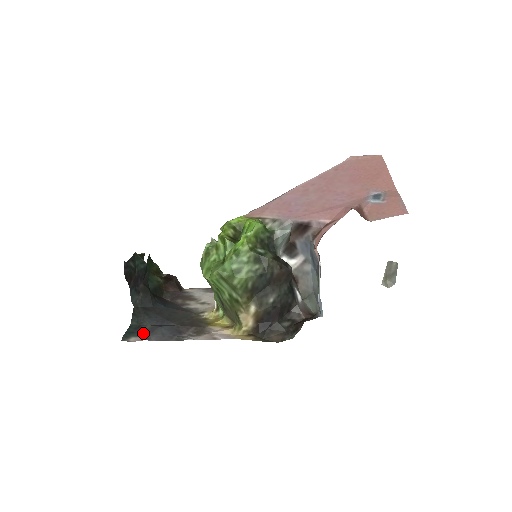
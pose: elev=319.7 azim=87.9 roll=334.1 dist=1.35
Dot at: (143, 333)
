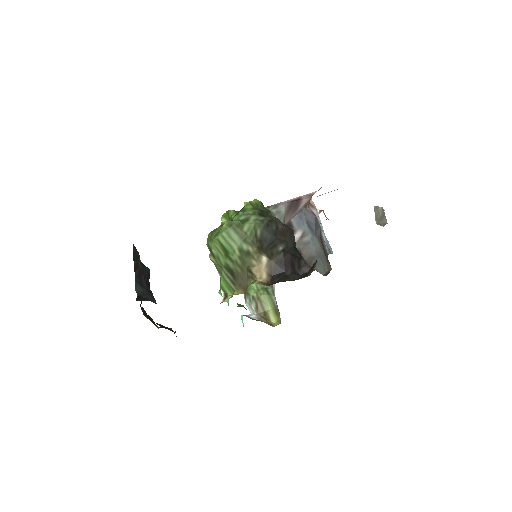
Dot at: occluded
